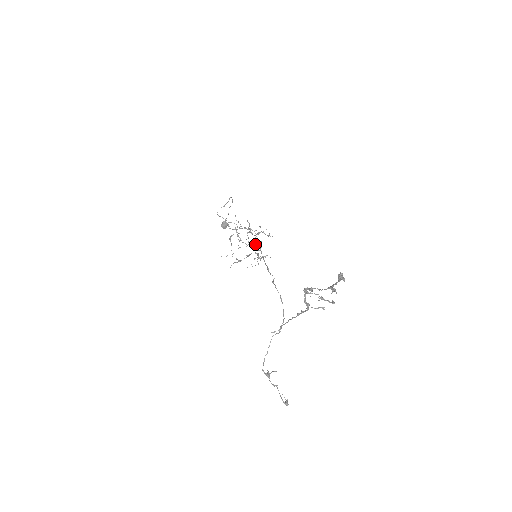
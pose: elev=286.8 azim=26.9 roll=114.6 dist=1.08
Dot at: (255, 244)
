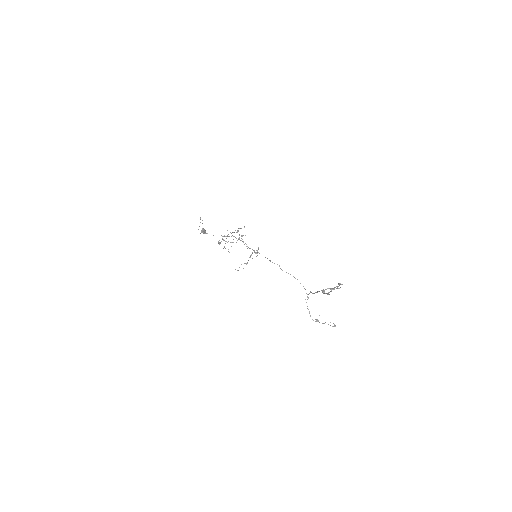
Dot at: (249, 248)
